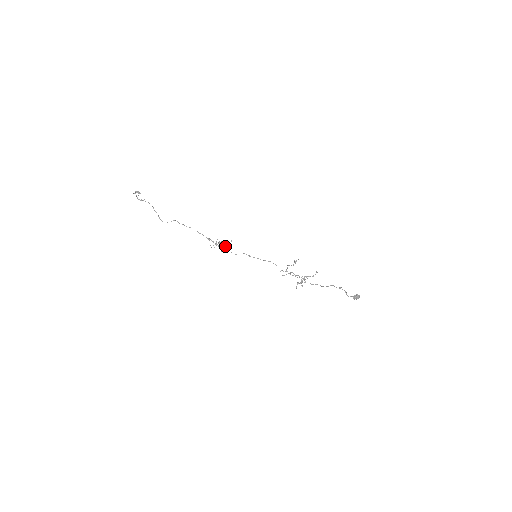
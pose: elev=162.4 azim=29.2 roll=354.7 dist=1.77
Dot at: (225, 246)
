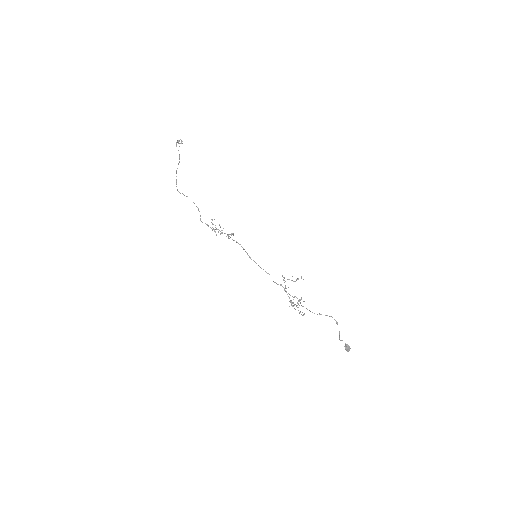
Dot at: occluded
